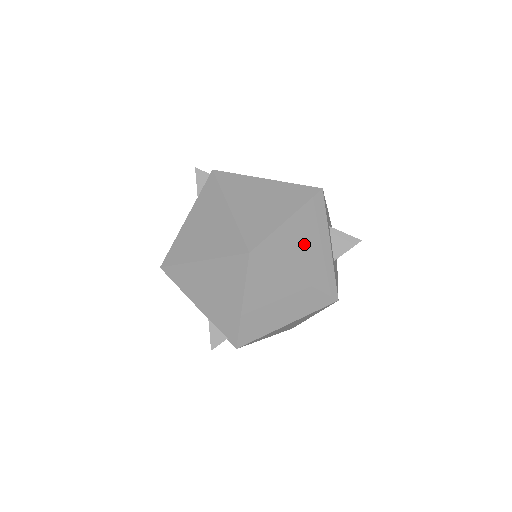
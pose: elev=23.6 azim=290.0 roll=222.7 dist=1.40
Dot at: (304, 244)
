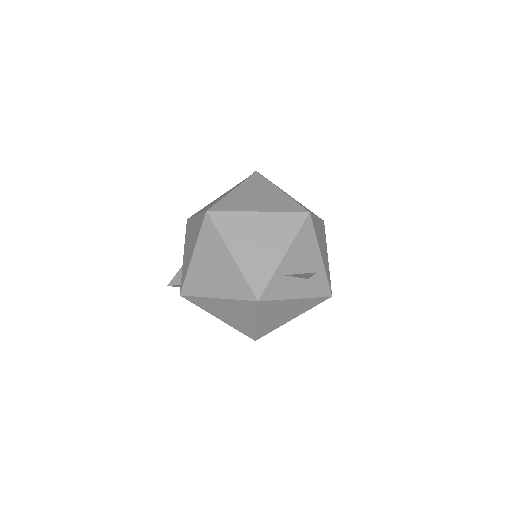
Dot at: (258, 238)
